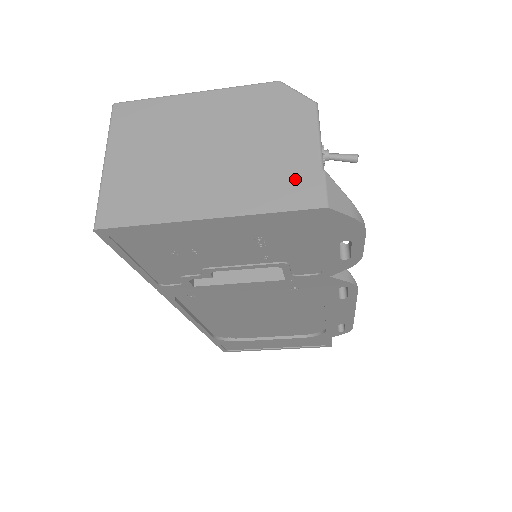
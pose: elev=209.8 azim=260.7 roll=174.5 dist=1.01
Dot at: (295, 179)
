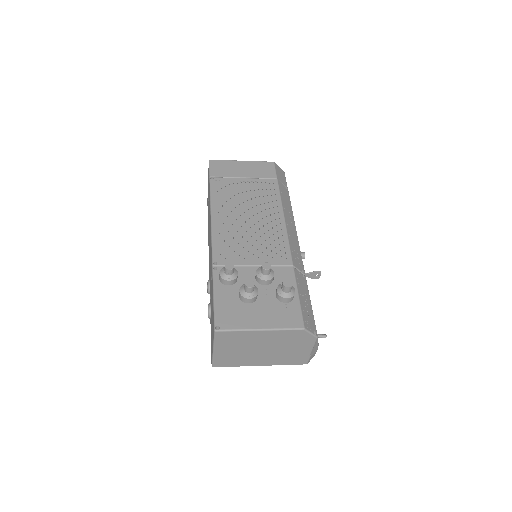
Dot at: (298, 358)
